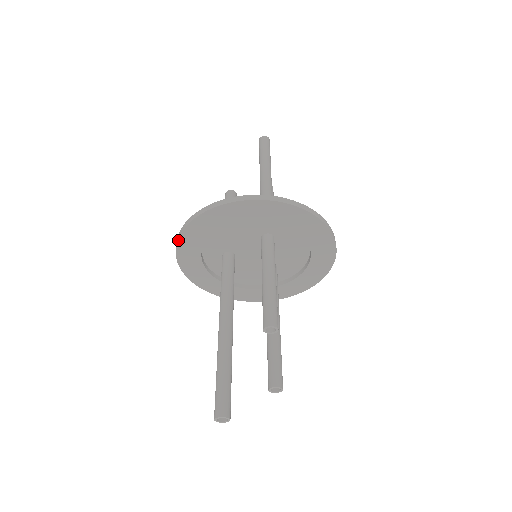
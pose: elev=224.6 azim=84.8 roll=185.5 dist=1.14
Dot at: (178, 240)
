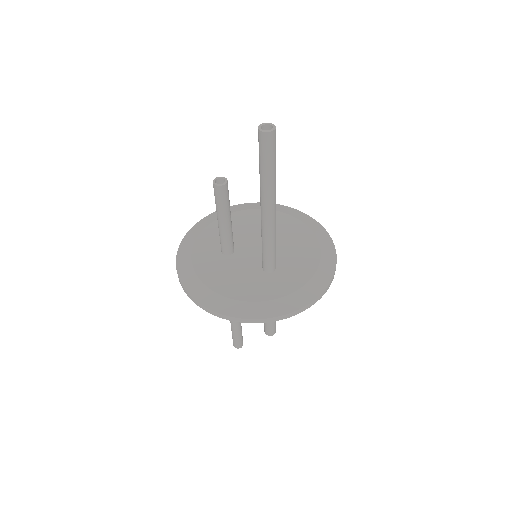
Dot at: (181, 284)
